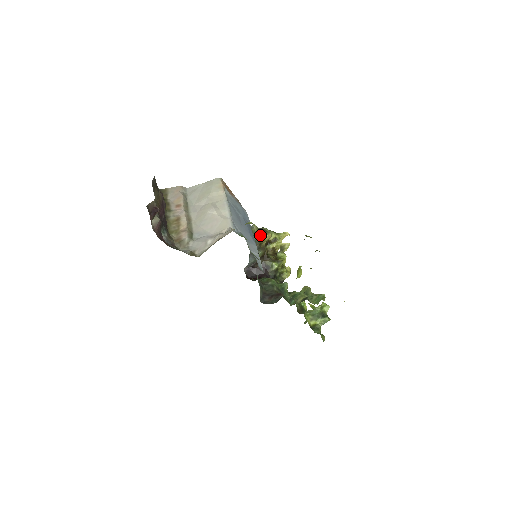
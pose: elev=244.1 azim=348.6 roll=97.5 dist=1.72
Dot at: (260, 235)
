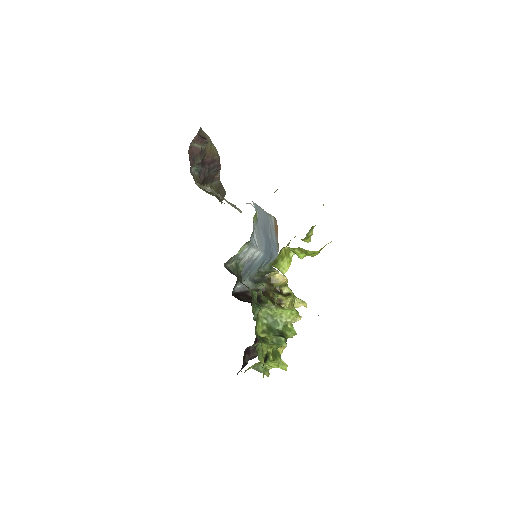
Dot at: occluded
